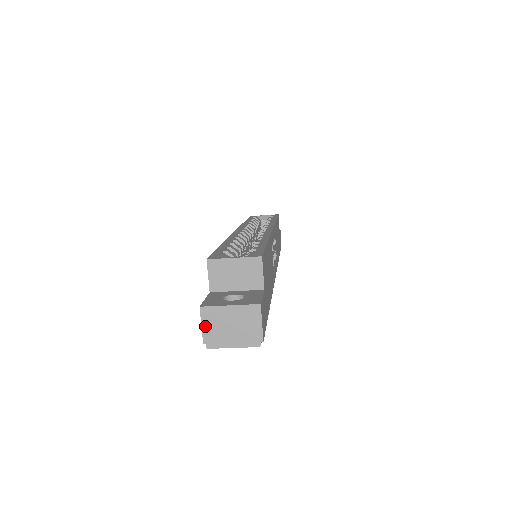
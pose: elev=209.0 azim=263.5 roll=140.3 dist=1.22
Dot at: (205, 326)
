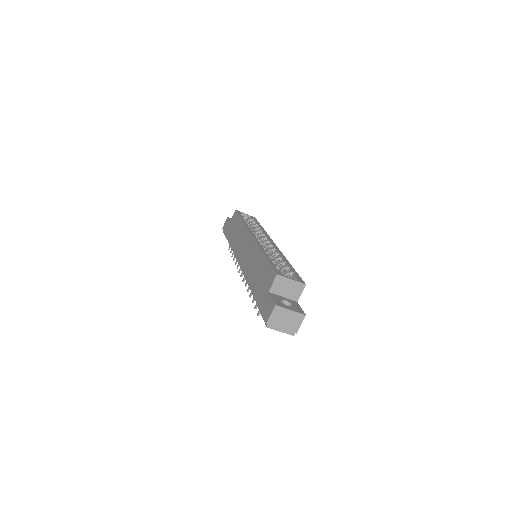
Dot at: (272, 316)
